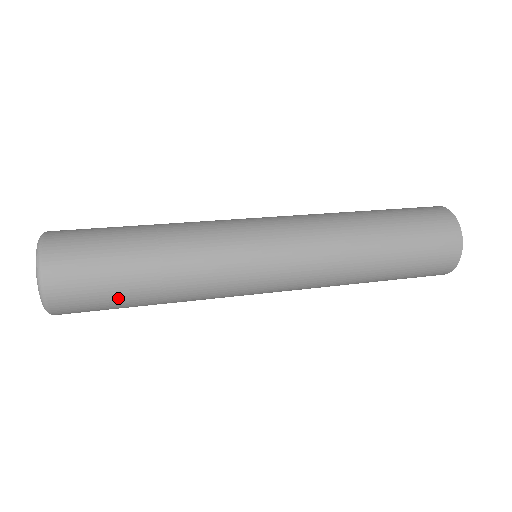
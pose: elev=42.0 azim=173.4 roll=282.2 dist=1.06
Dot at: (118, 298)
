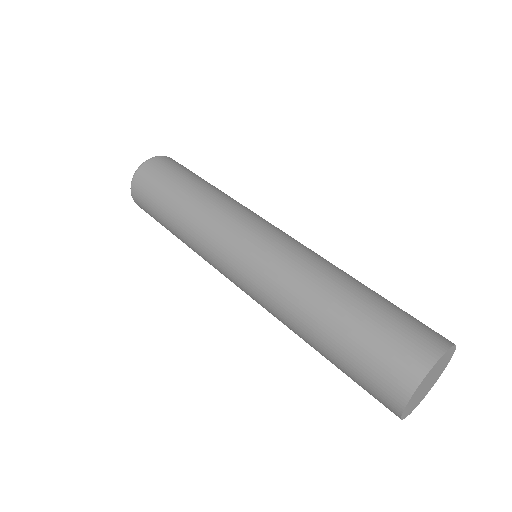
Dot at: occluded
